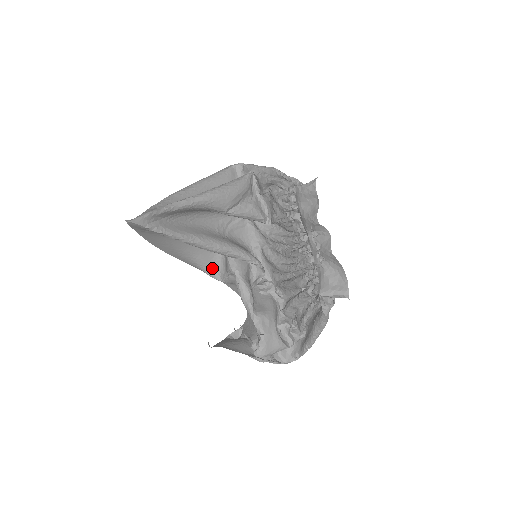
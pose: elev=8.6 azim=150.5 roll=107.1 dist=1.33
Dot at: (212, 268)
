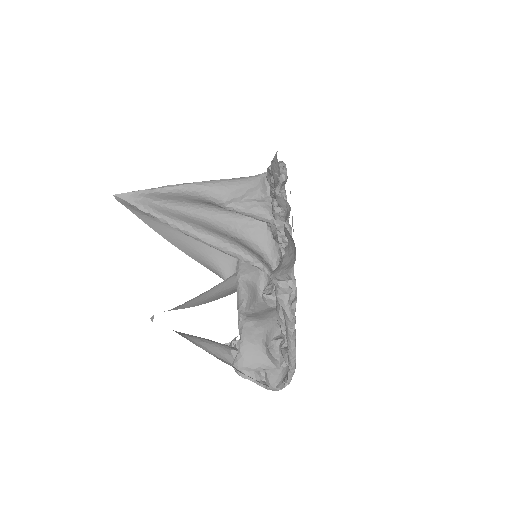
Dot at: occluded
